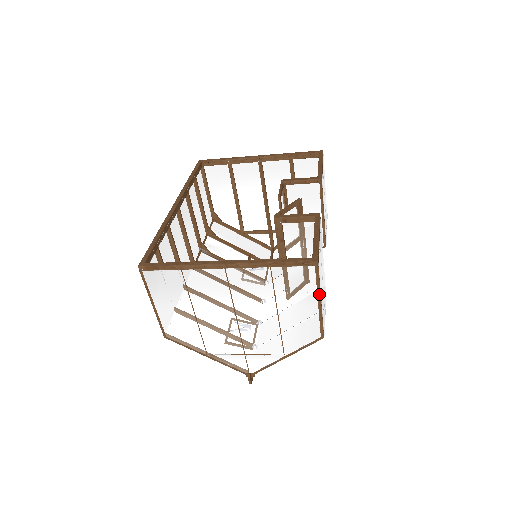
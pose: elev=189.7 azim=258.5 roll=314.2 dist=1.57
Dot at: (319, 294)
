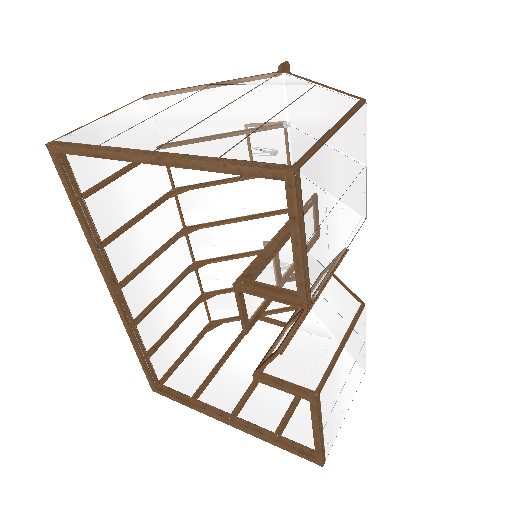
Dot at: (340, 425)
